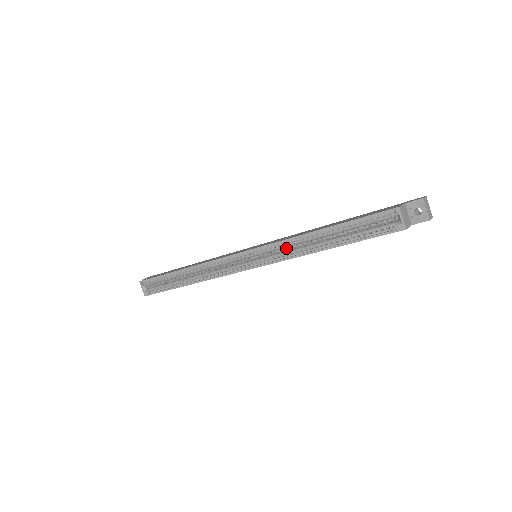
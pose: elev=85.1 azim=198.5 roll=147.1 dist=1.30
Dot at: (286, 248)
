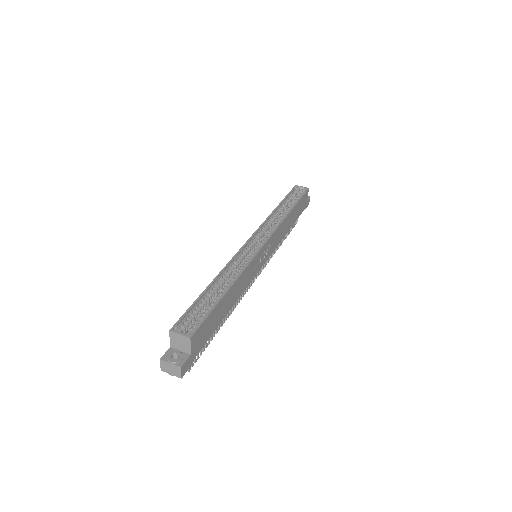
Dot at: occluded
